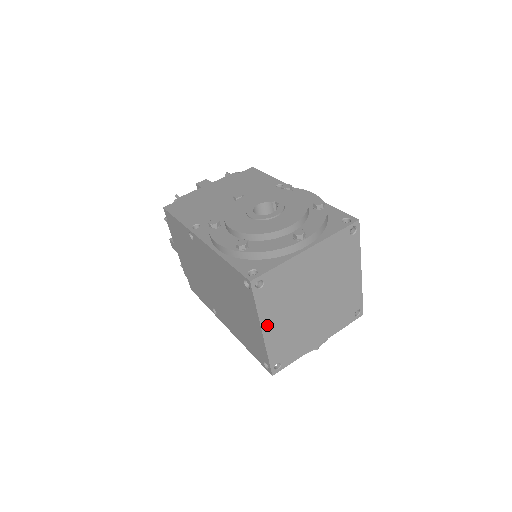
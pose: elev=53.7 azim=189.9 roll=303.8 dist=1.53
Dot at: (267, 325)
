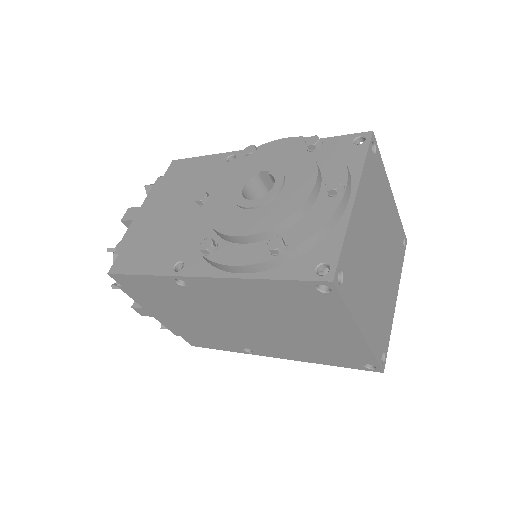
Dot at: (361, 321)
